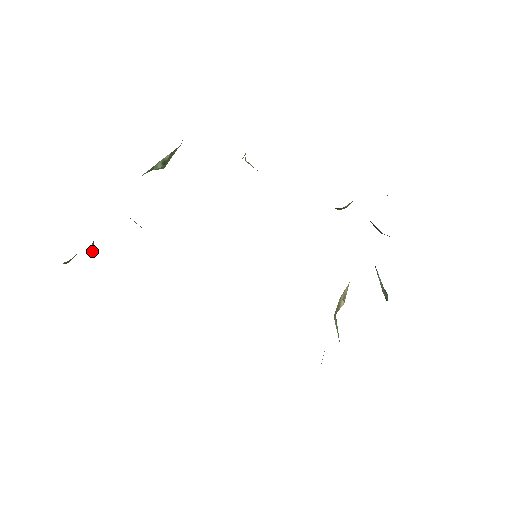
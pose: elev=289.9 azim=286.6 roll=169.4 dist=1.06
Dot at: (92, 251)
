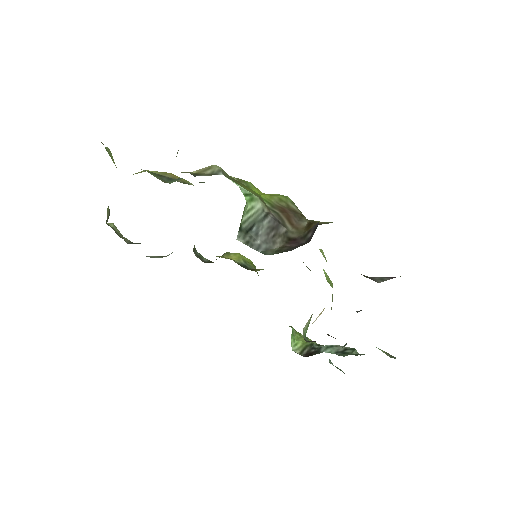
Dot at: (109, 214)
